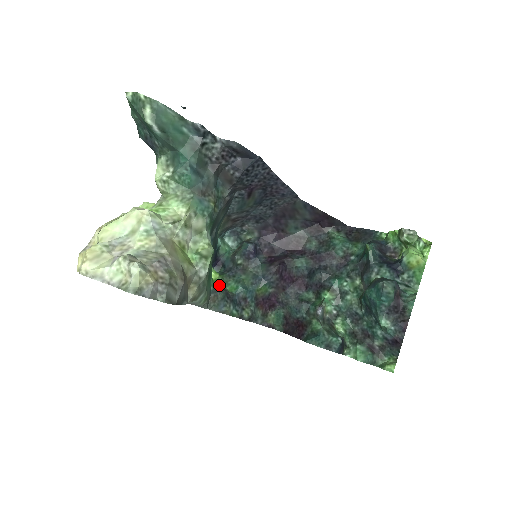
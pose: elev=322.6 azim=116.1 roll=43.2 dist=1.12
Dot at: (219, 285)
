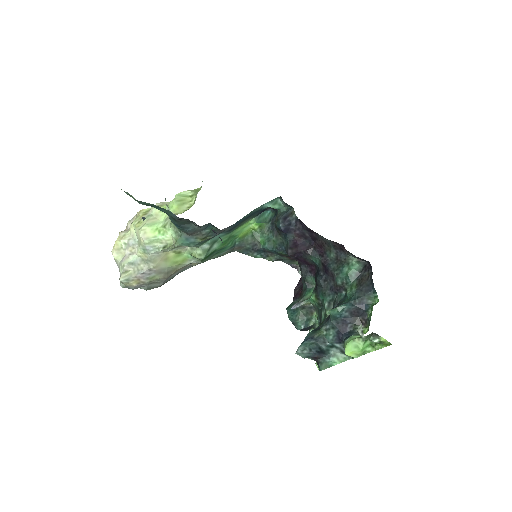
Dot at: (254, 235)
